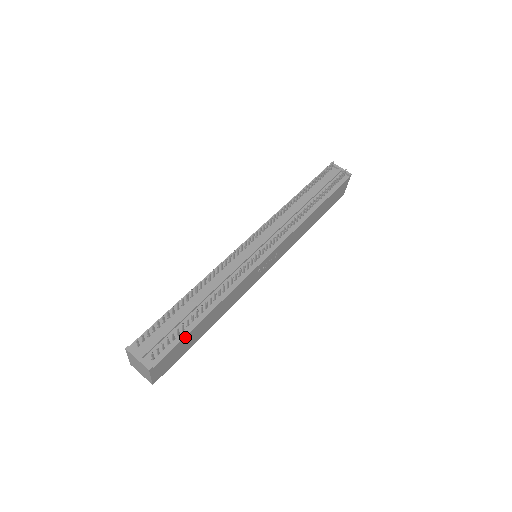
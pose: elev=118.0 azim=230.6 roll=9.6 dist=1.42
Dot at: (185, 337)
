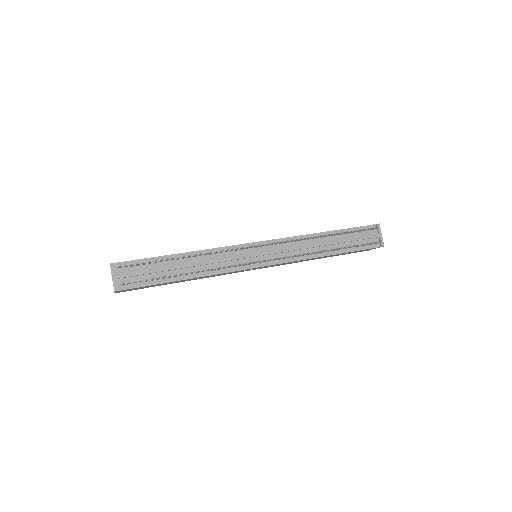
Dot at: (156, 284)
